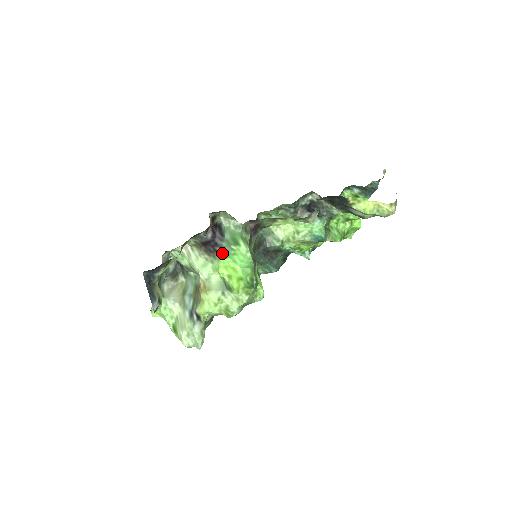
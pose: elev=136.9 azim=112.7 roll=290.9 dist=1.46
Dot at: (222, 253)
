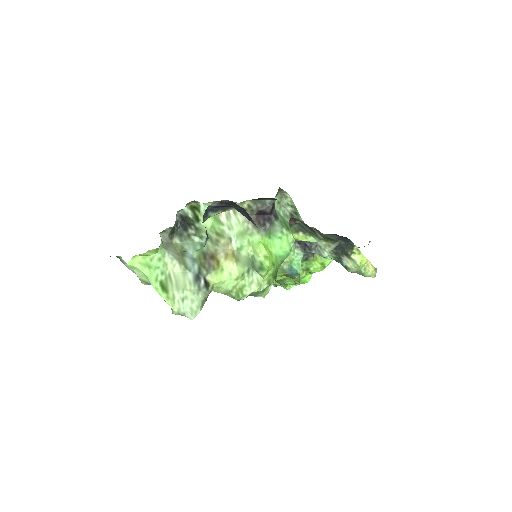
Dot at: (269, 231)
